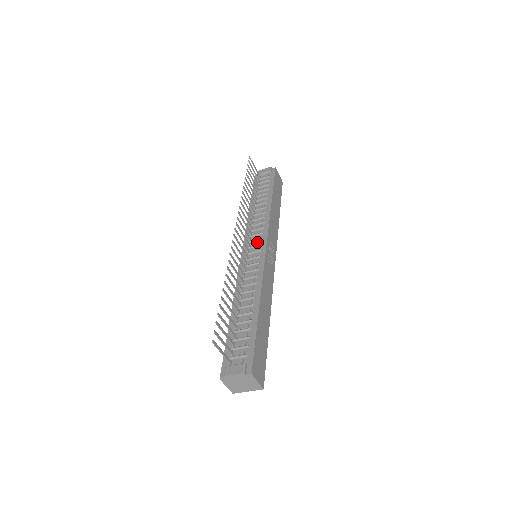
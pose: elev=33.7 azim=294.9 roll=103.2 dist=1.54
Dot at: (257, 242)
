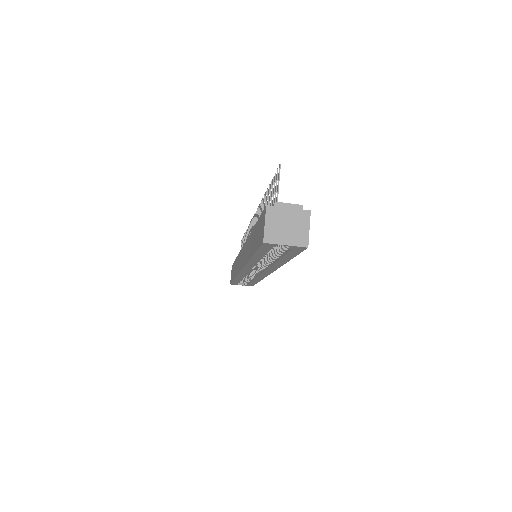
Dot at: occluded
